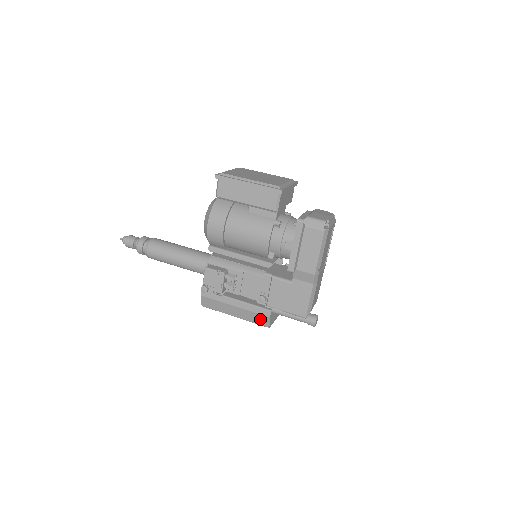
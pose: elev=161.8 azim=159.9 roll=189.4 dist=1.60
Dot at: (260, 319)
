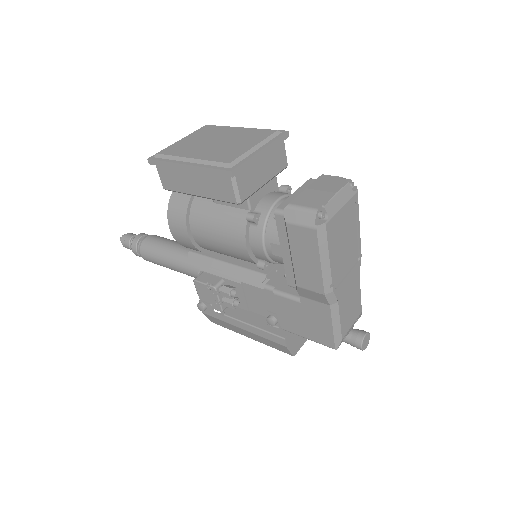
Dot at: (277, 346)
